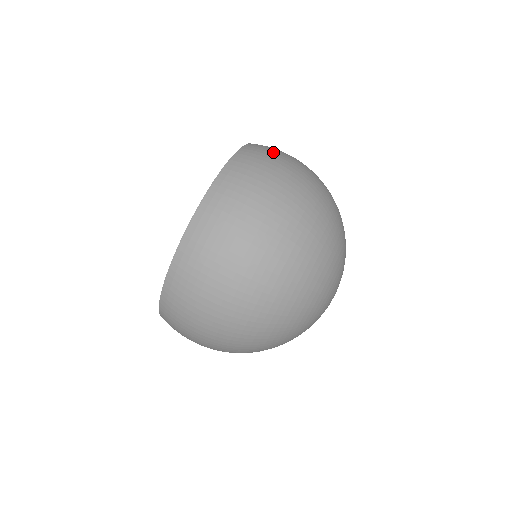
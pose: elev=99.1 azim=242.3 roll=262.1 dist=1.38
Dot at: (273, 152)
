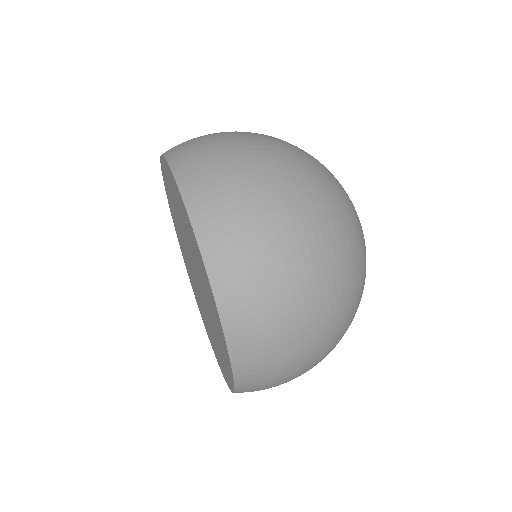
Dot at: occluded
